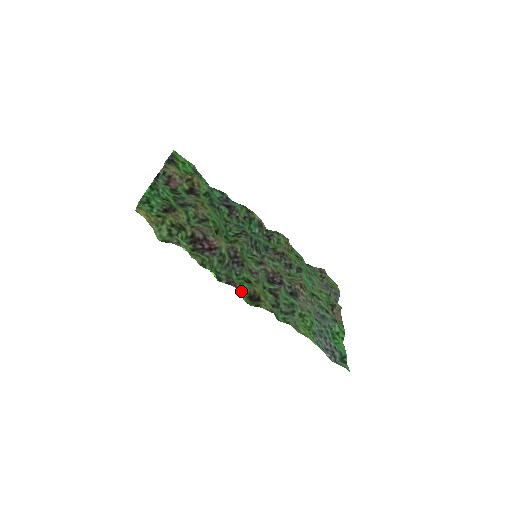
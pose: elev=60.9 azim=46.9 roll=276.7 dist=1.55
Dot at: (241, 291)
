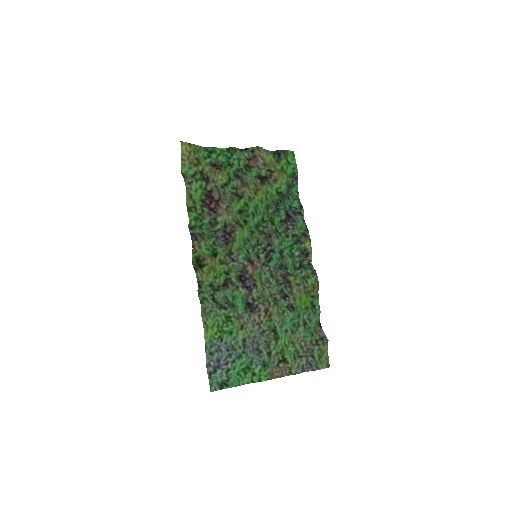
Dot at: (194, 247)
